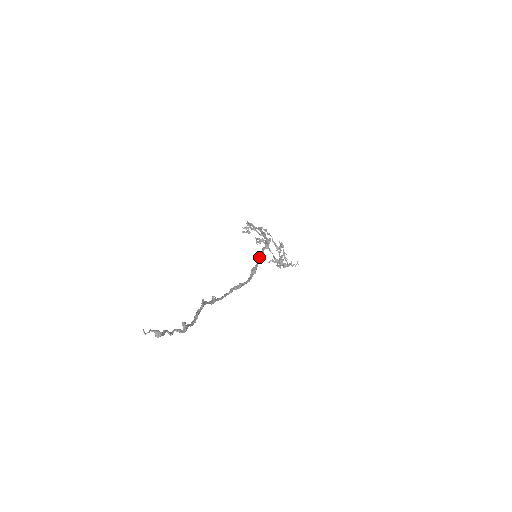
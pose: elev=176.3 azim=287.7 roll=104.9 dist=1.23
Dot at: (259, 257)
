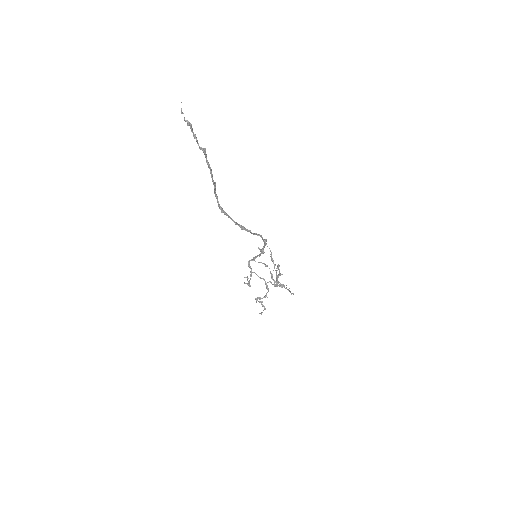
Dot at: (259, 234)
